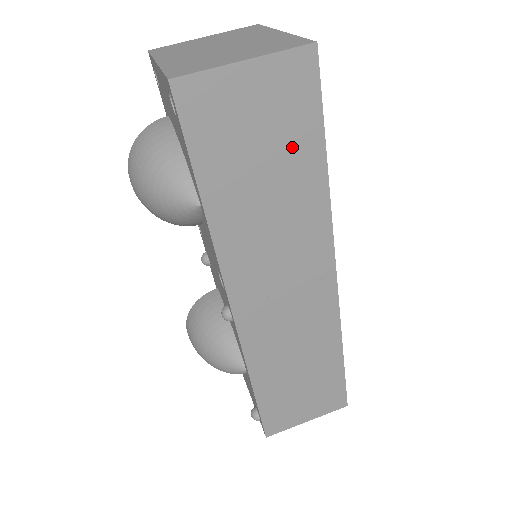
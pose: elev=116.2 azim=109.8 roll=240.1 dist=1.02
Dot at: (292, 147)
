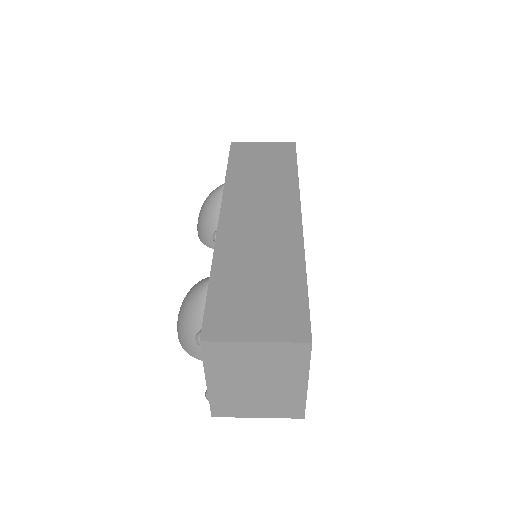
Dot at: (279, 163)
